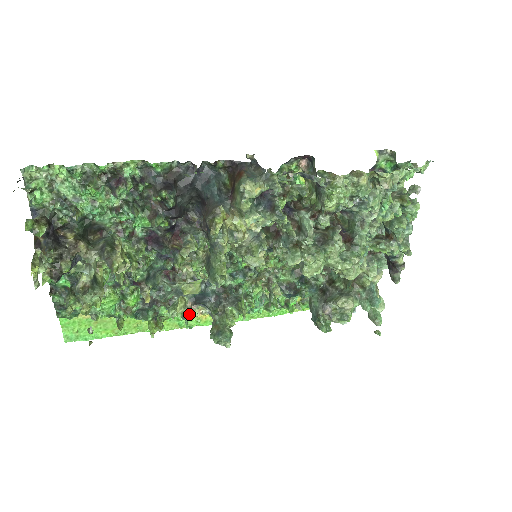
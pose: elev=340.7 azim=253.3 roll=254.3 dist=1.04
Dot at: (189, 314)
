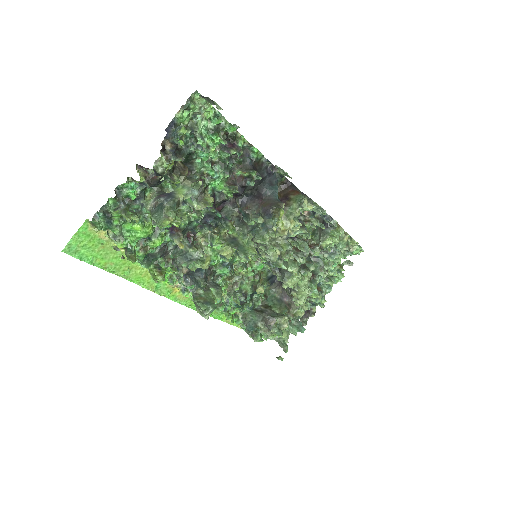
Dot at: (182, 279)
